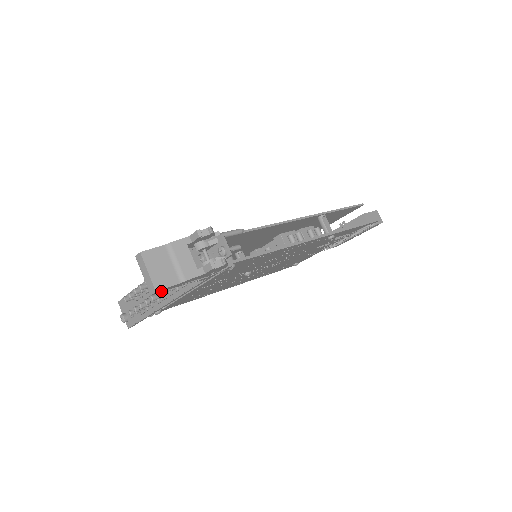
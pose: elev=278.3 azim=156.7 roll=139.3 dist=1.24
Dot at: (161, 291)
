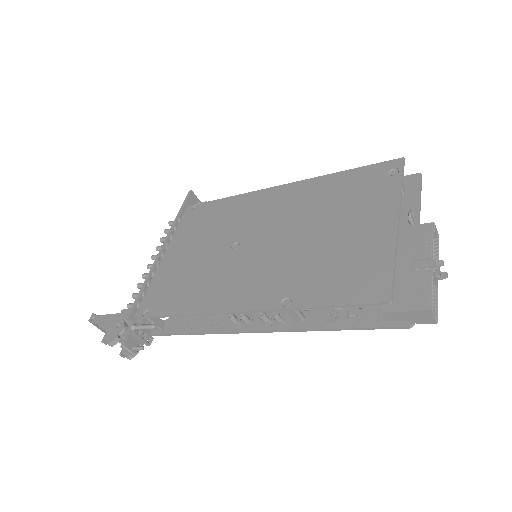
Dot at: occluded
